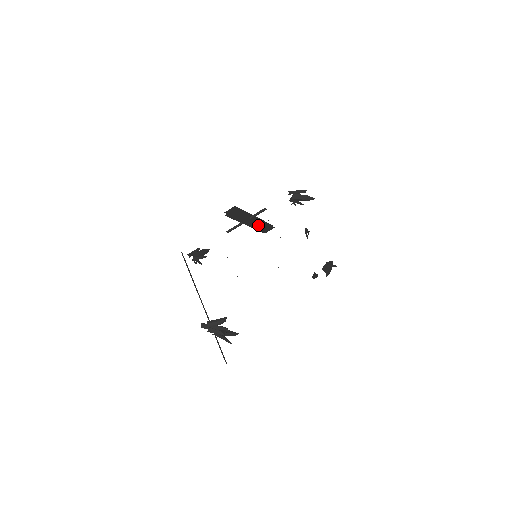
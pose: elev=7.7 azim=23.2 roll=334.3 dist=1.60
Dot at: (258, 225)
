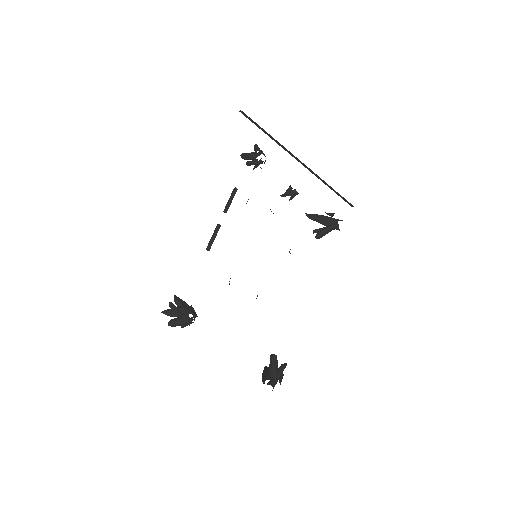
Dot at: occluded
